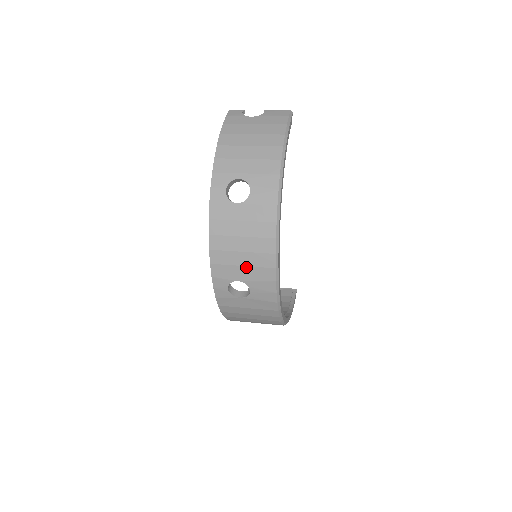
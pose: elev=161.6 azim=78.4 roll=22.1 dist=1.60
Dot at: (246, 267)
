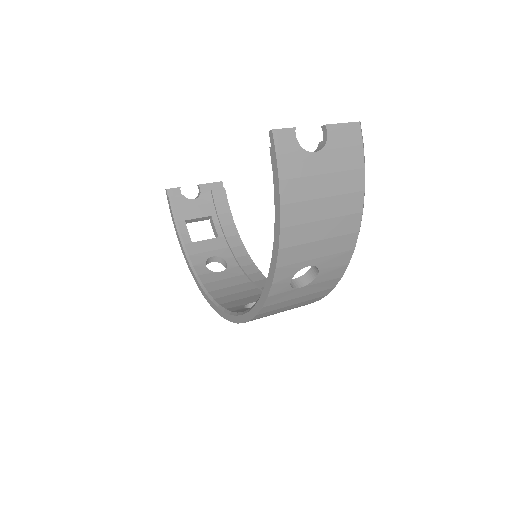
Dot at: occluded
